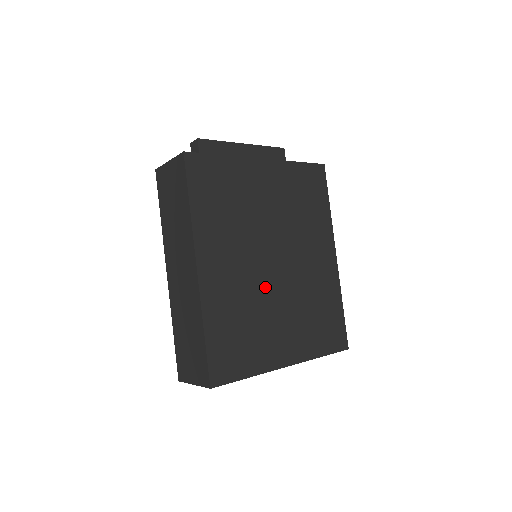
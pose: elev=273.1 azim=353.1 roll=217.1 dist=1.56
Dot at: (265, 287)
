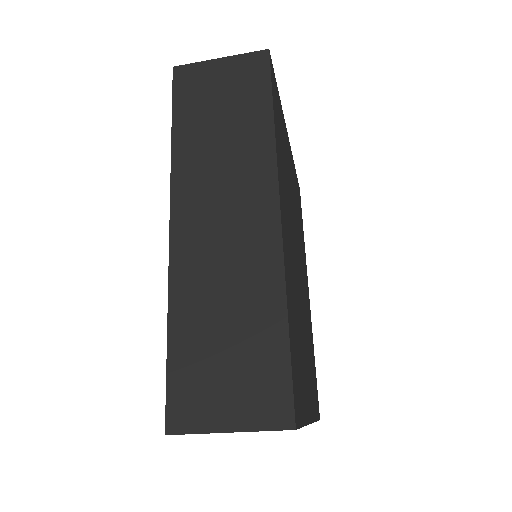
Dot at: (299, 291)
